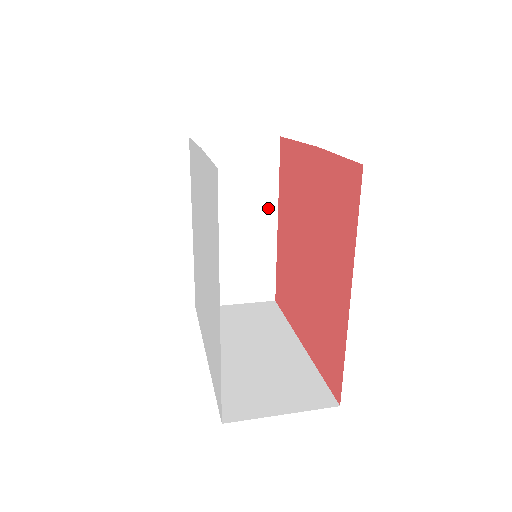
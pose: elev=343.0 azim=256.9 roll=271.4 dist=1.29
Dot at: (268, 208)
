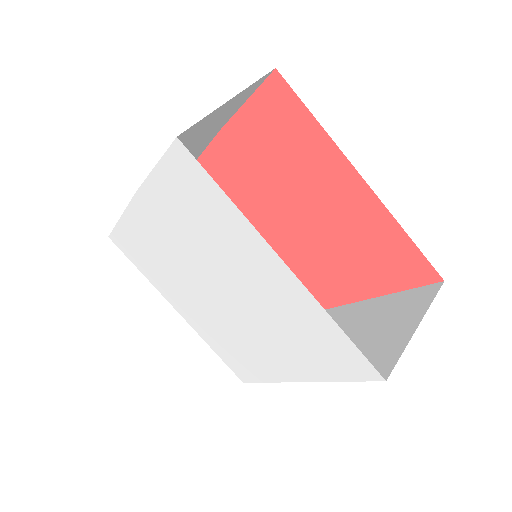
Dot at: occluded
